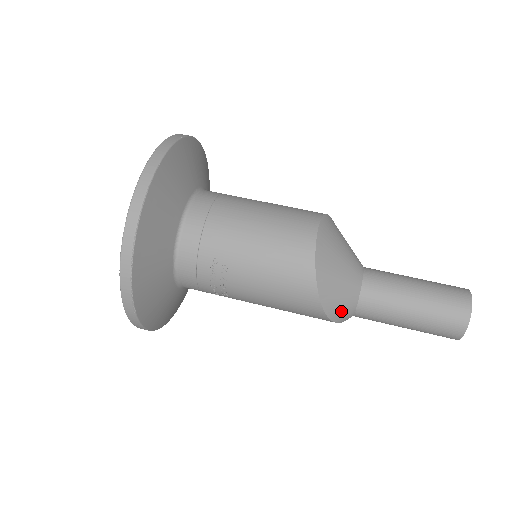
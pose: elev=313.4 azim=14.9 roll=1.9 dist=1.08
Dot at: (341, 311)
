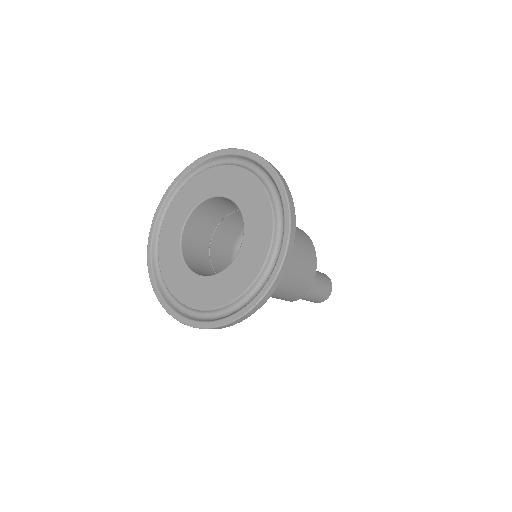
Dot at: occluded
